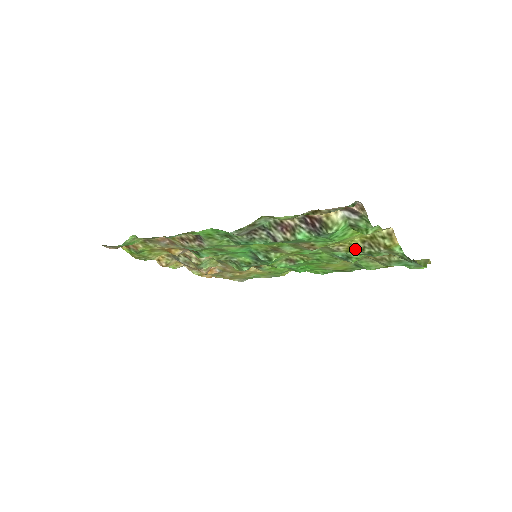
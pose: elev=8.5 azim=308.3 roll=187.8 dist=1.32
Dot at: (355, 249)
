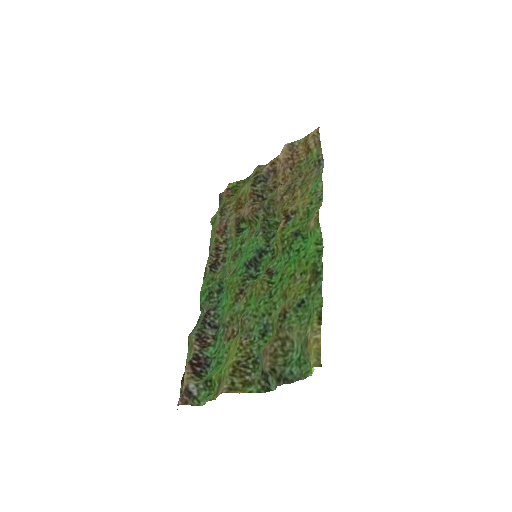
Dot at: (248, 351)
